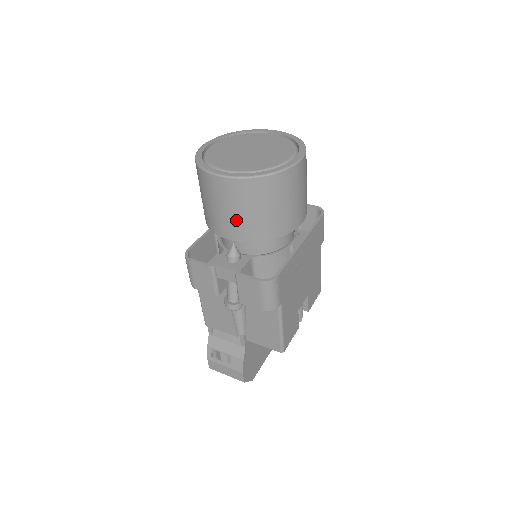
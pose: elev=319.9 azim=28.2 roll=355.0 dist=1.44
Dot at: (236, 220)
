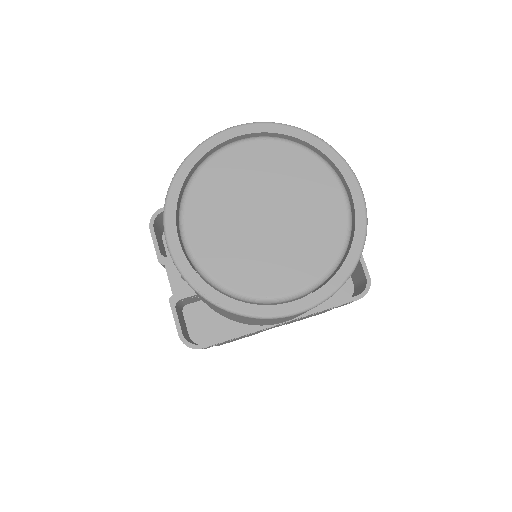
Dot at: occluded
